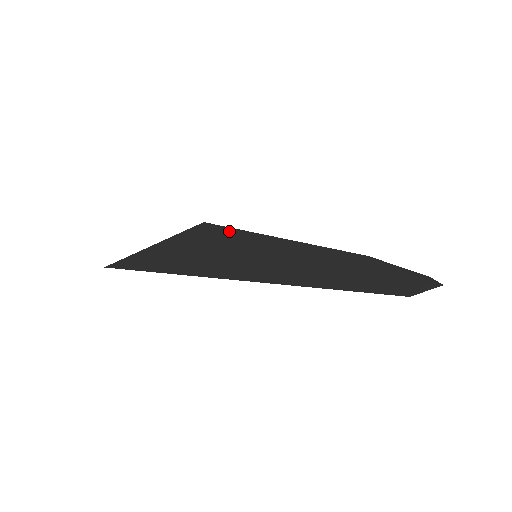
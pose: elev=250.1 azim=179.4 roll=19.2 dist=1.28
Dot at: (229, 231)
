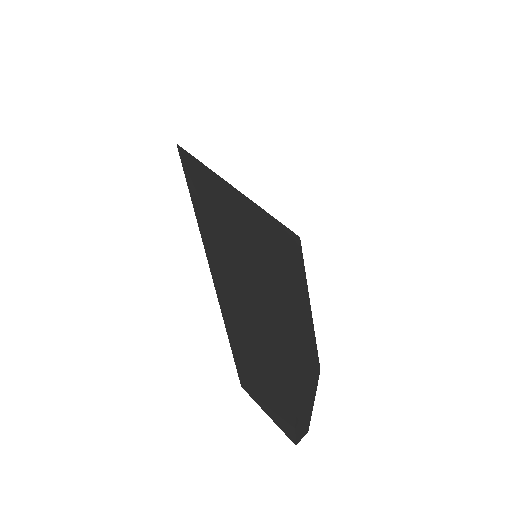
Dot at: (294, 250)
